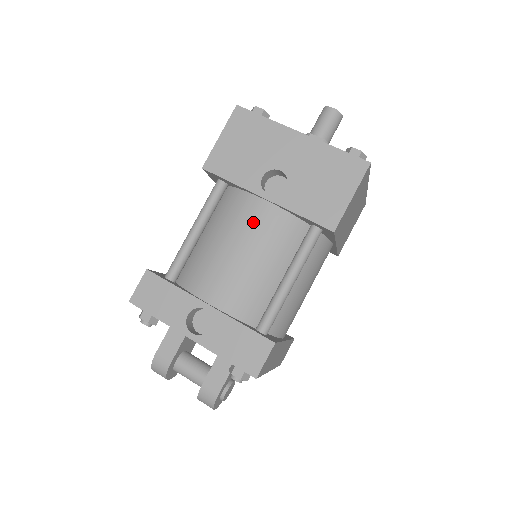
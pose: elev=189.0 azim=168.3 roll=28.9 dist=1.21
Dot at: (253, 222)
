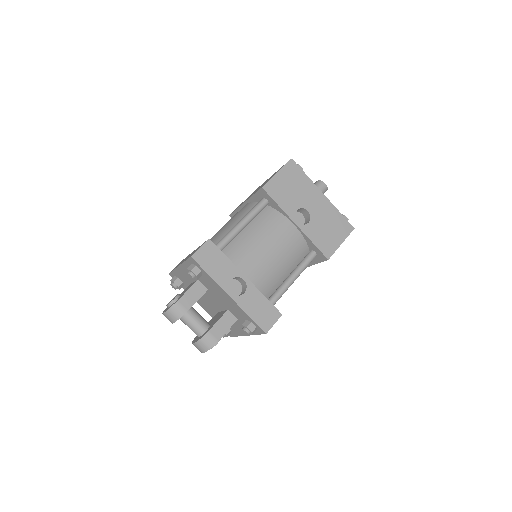
Dot at: (284, 235)
